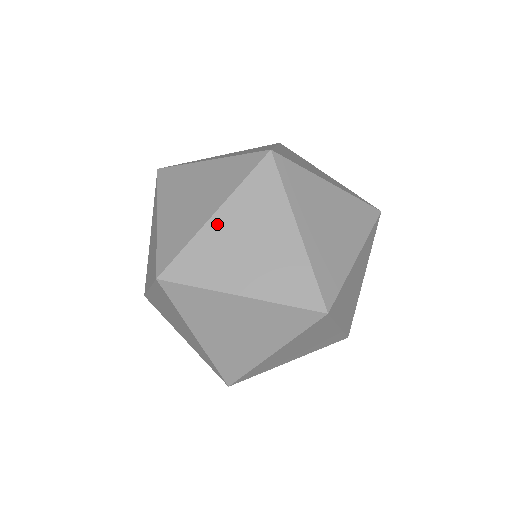
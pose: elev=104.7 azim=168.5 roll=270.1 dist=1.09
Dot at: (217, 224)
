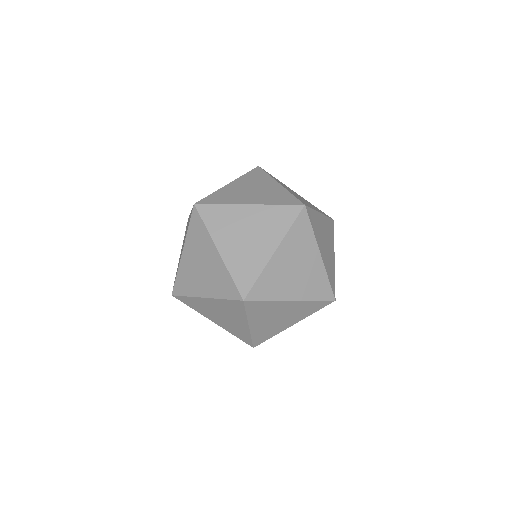
Dot at: (185, 257)
